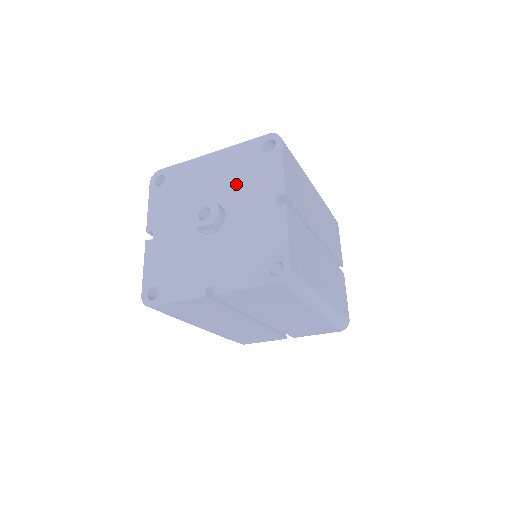
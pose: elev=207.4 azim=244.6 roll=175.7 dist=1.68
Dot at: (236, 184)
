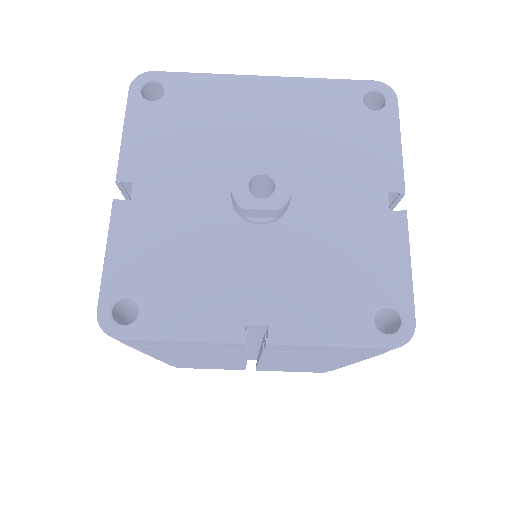
Dot at: (313, 147)
